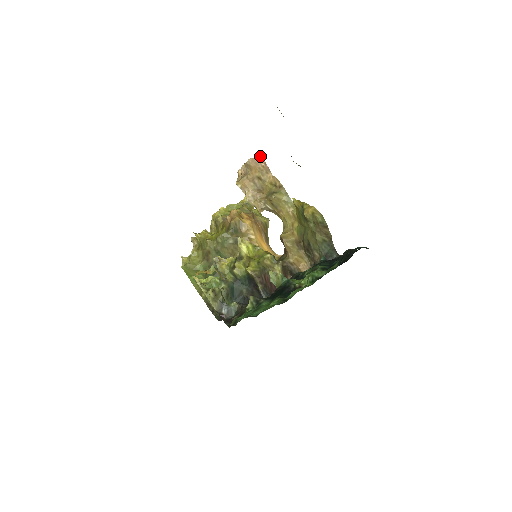
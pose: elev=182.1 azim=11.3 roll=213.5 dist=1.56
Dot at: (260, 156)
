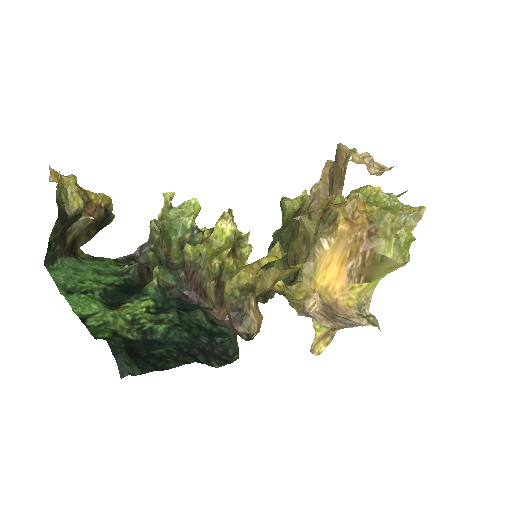
Dot at: (350, 153)
